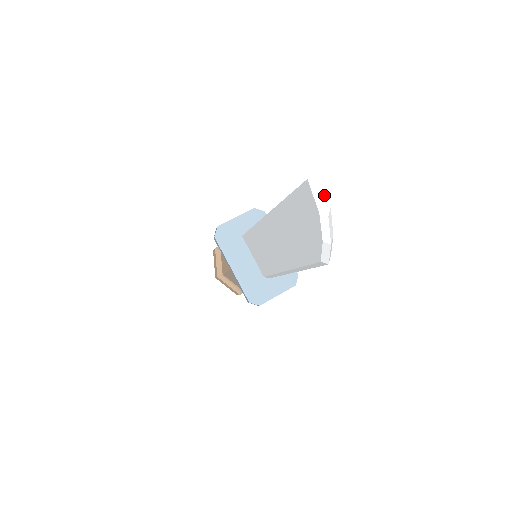
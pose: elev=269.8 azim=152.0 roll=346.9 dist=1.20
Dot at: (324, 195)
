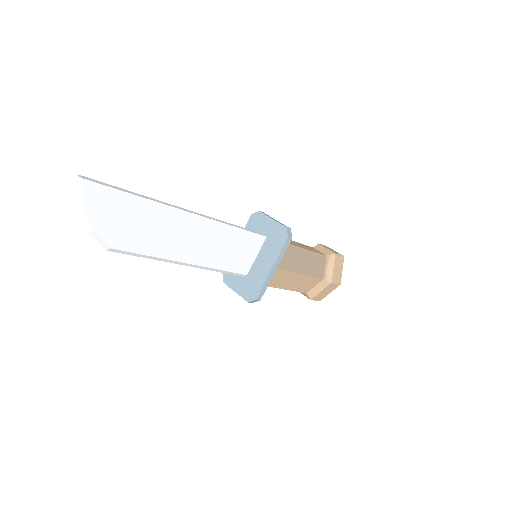
Dot at: (81, 194)
